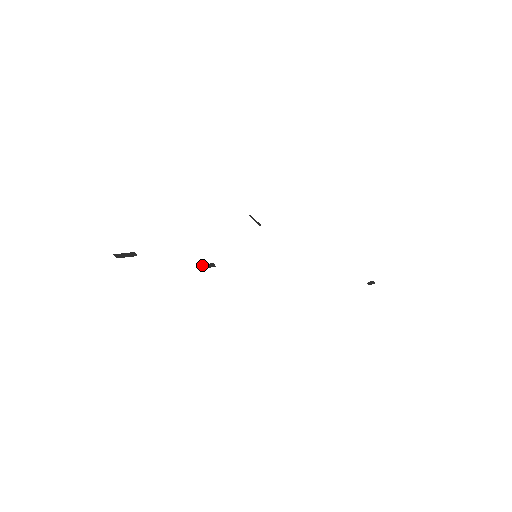
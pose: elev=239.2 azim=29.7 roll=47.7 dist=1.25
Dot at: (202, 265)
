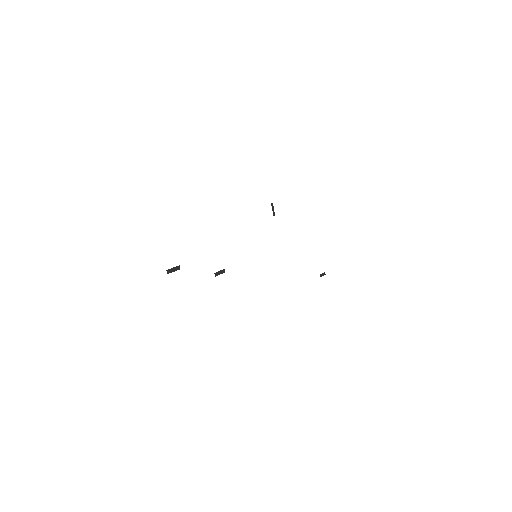
Dot at: (217, 272)
